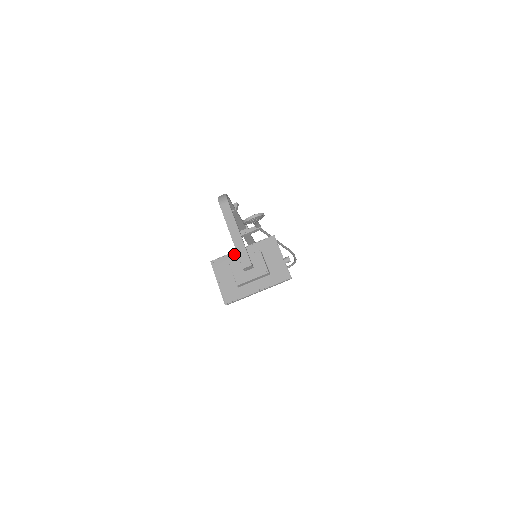
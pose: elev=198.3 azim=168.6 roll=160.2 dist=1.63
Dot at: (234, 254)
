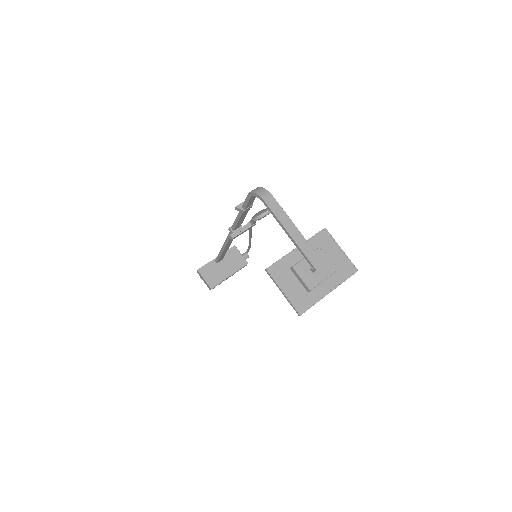
Dot at: (290, 256)
